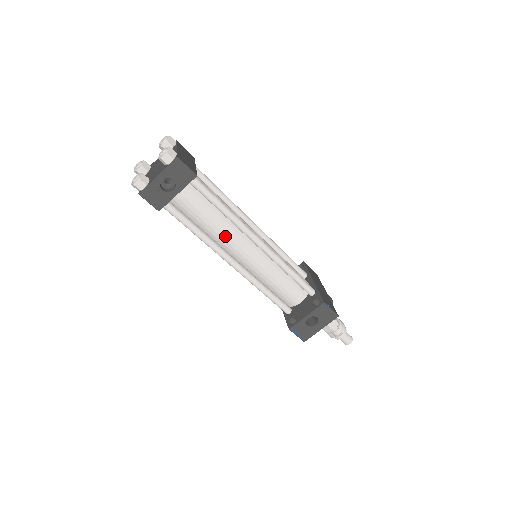
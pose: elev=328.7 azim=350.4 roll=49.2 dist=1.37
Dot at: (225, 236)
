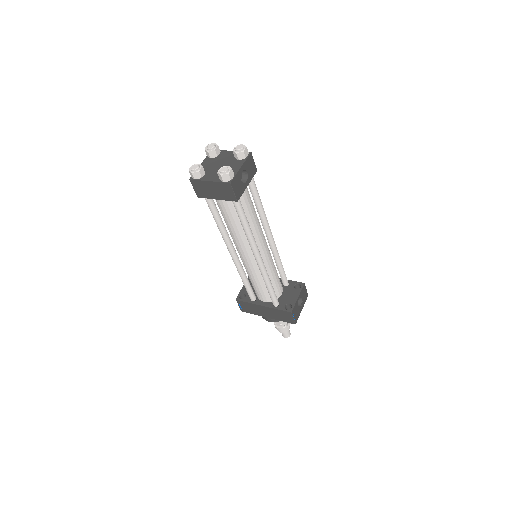
Dot at: (258, 230)
